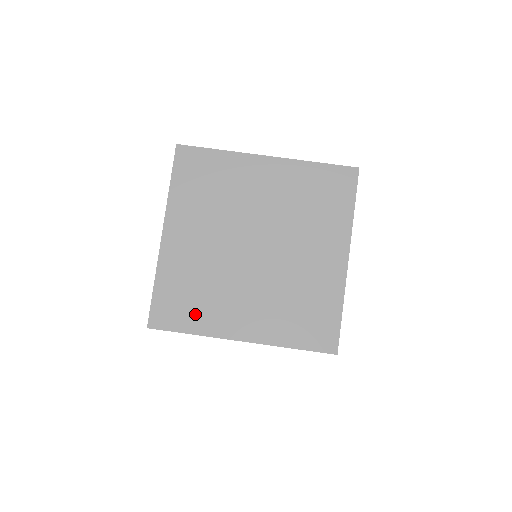
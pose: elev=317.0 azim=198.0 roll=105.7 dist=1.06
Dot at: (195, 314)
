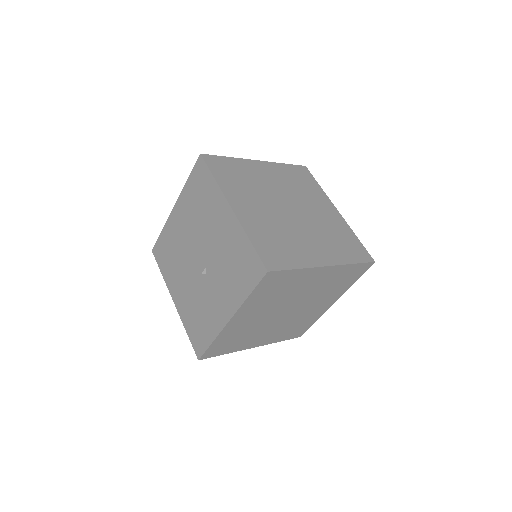
Dot at: (233, 347)
